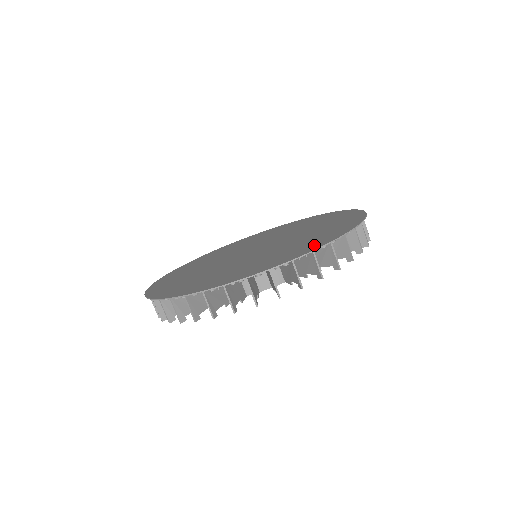
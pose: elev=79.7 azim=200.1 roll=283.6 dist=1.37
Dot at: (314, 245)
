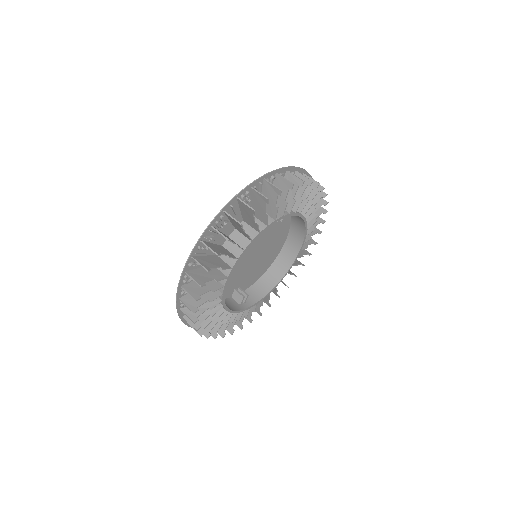
Dot at: occluded
